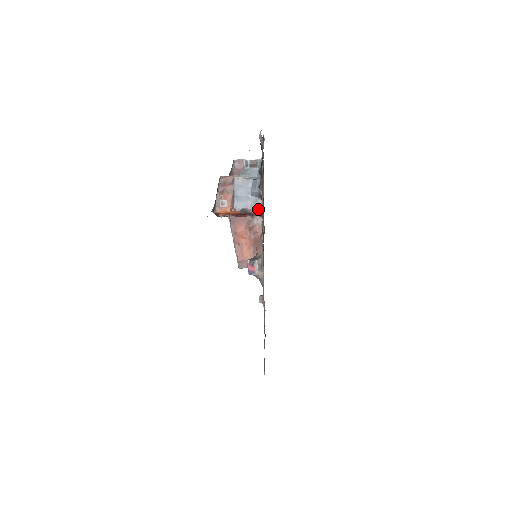
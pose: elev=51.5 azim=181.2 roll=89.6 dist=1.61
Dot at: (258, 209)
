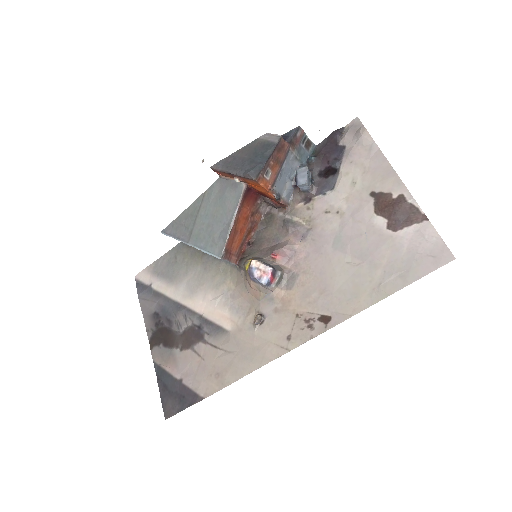
Dot at: (286, 202)
